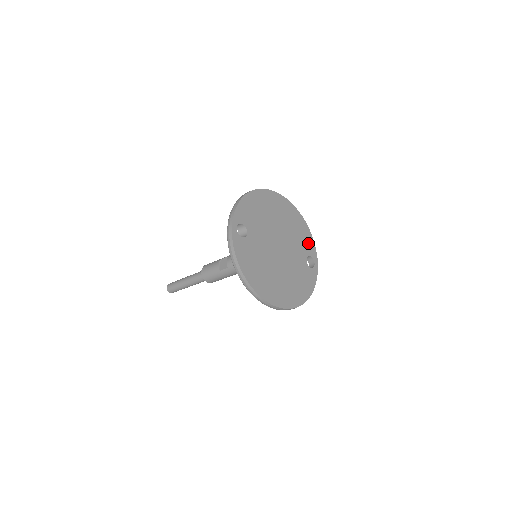
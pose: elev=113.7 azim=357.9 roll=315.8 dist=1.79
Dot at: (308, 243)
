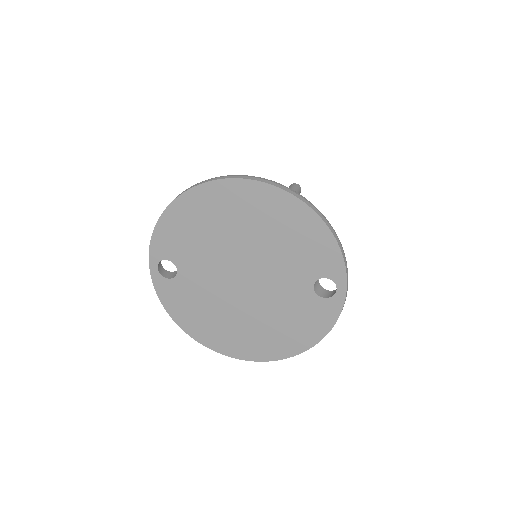
Dot at: (321, 254)
